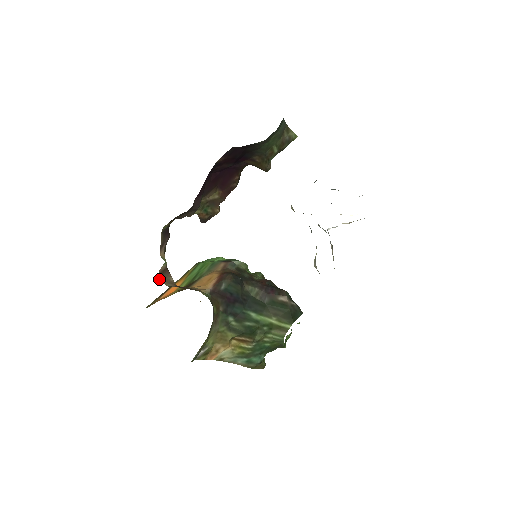
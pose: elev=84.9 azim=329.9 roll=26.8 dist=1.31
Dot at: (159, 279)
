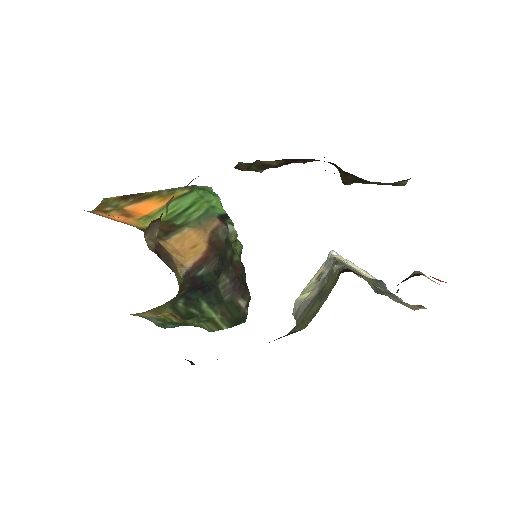
Dot at: (145, 231)
